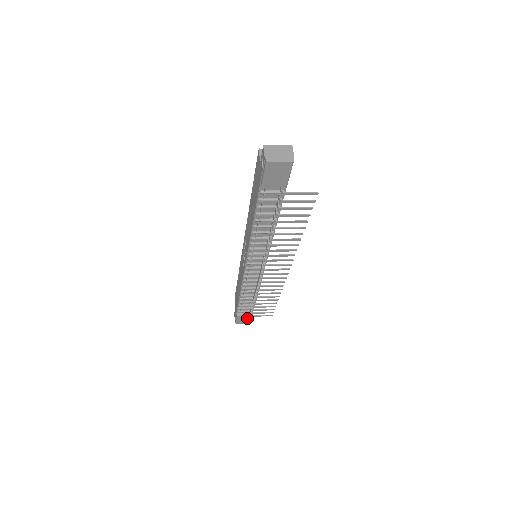
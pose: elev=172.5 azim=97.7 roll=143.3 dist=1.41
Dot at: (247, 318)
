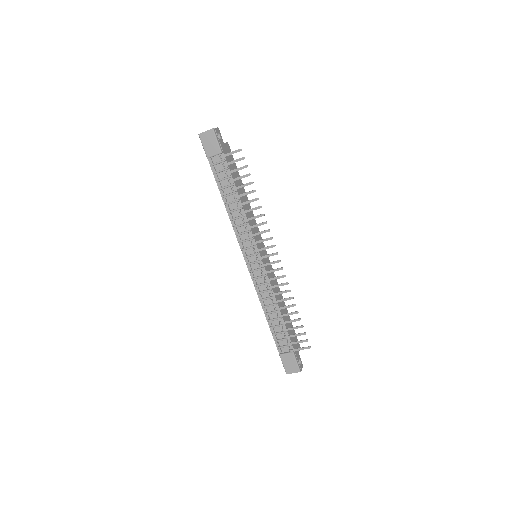
Dot at: (292, 360)
